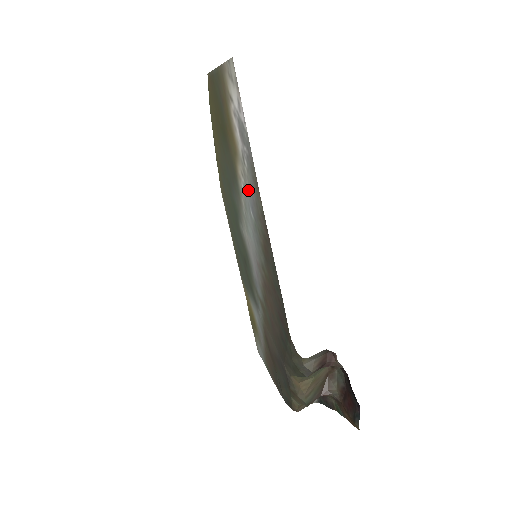
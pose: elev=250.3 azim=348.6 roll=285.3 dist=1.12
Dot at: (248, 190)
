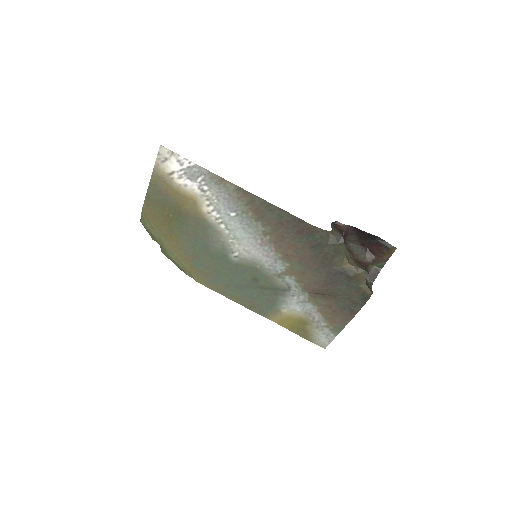
Dot at: (219, 203)
